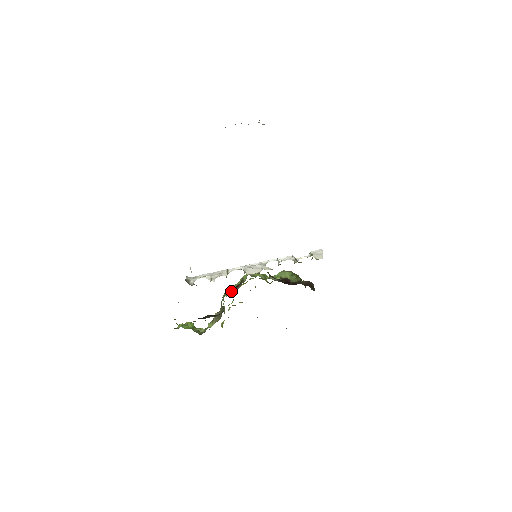
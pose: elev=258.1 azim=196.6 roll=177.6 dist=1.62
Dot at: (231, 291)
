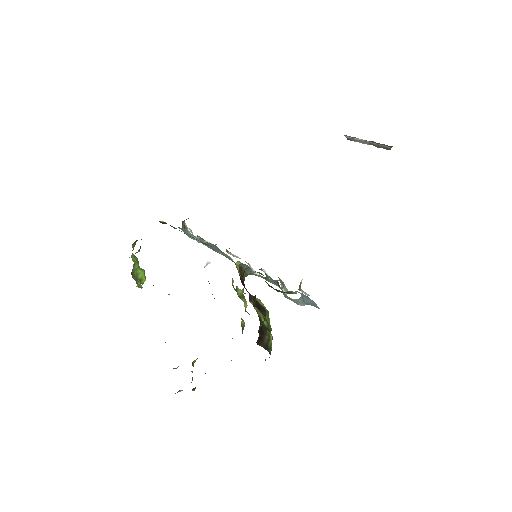
Dot at: occluded
